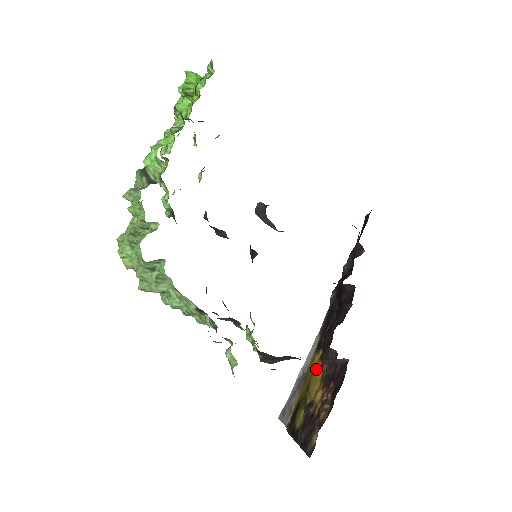
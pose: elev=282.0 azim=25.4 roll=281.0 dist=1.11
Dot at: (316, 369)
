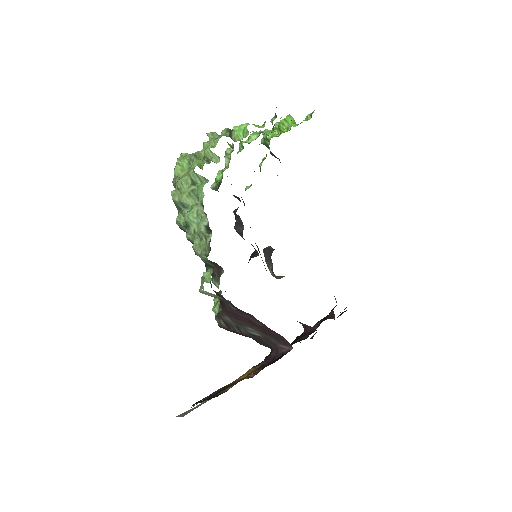
Dot at: (247, 372)
